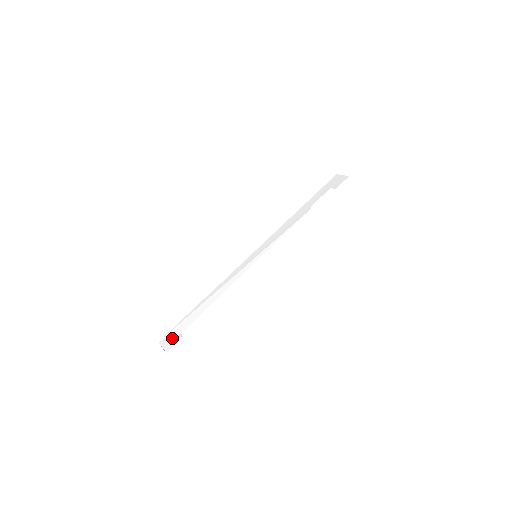
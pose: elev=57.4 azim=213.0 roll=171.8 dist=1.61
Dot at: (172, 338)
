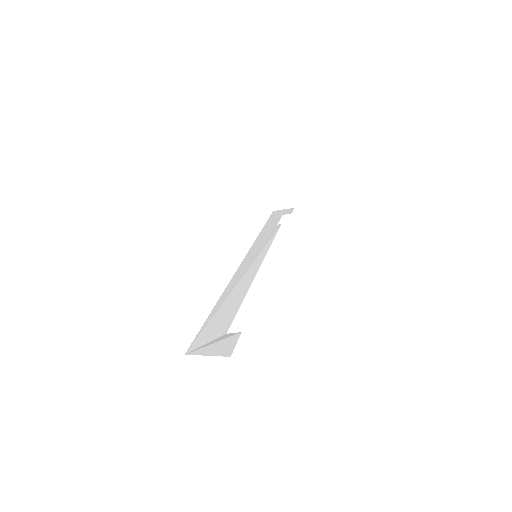
Dot at: (215, 340)
